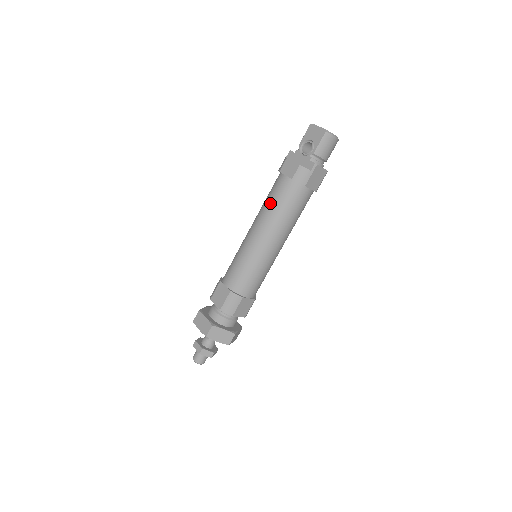
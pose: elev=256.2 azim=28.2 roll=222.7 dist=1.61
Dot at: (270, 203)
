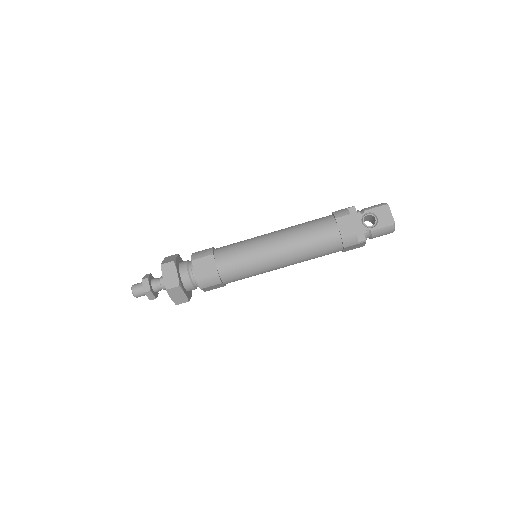
Dot at: (308, 235)
